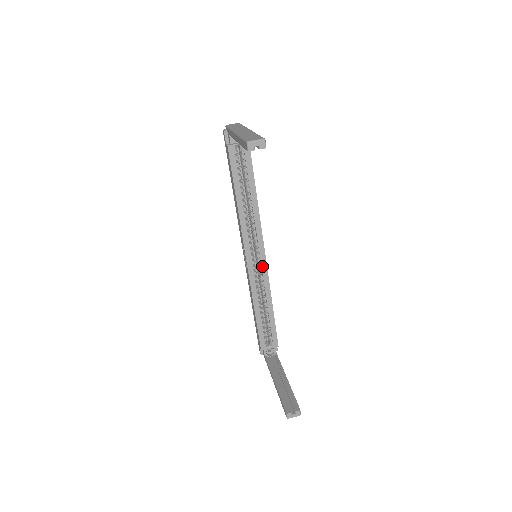
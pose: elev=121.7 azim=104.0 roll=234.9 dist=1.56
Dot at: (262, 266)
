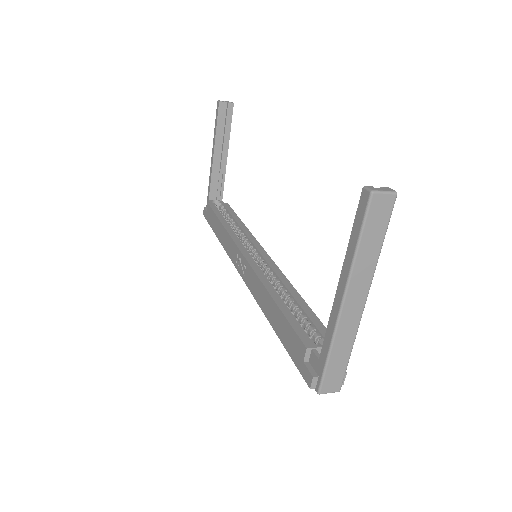
Dot at: (267, 262)
